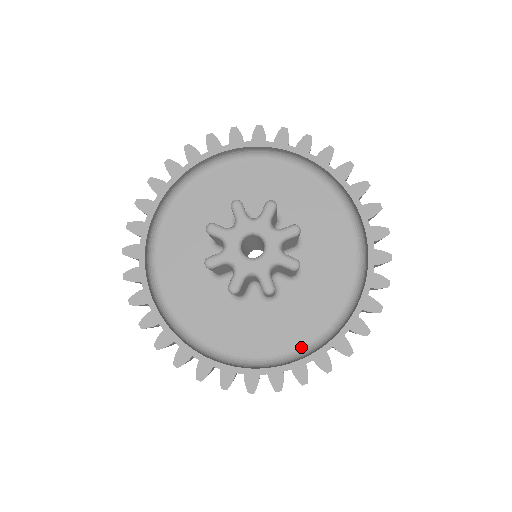
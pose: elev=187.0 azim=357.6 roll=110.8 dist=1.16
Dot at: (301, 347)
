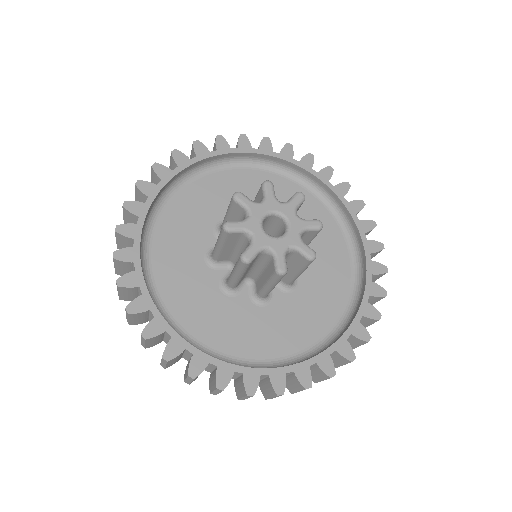
Dot at: (280, 359)
